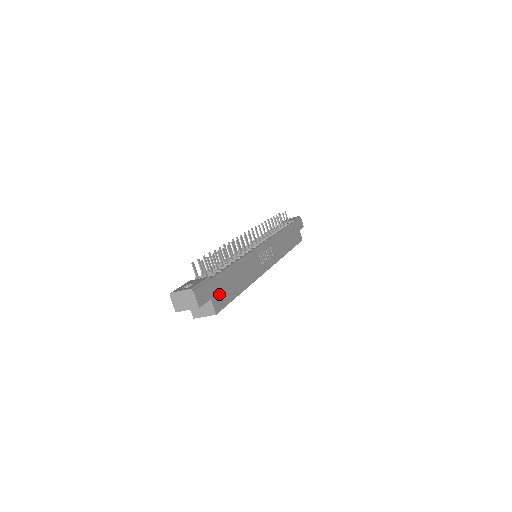
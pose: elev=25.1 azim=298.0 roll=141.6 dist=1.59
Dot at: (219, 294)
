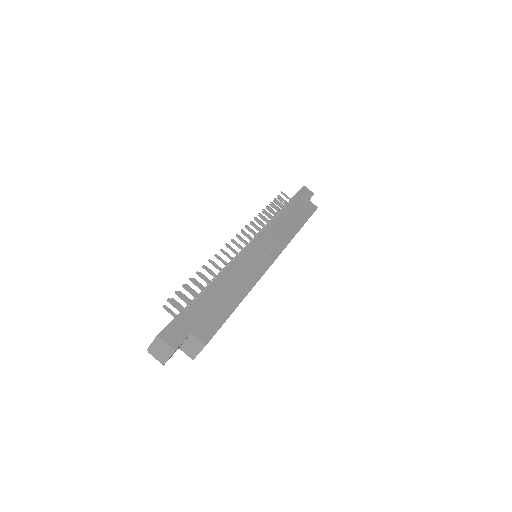
Dot at: (202, 322)
